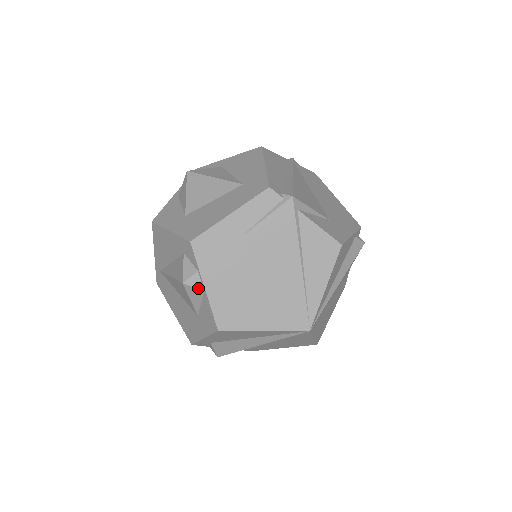
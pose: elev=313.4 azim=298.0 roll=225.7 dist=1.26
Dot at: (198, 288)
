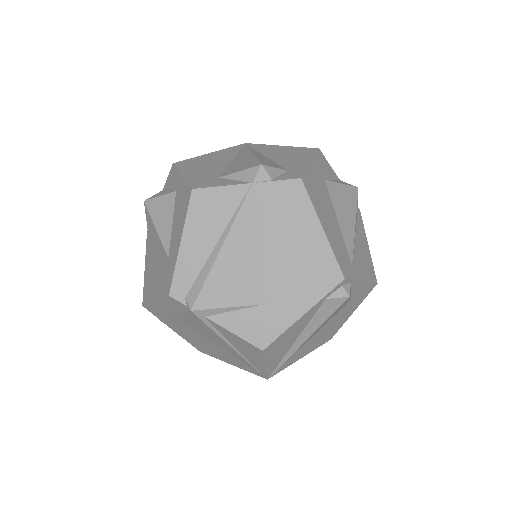
Dot at: occluded
